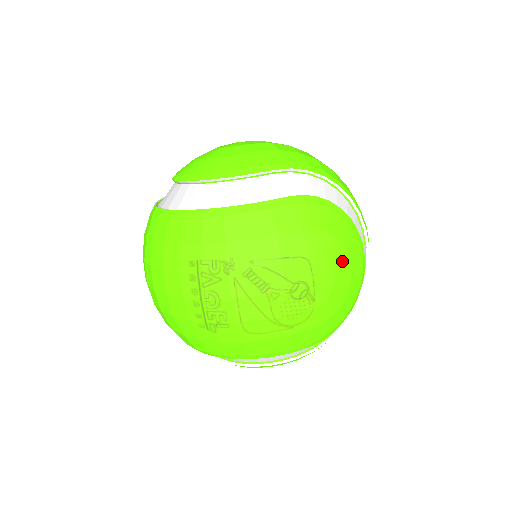
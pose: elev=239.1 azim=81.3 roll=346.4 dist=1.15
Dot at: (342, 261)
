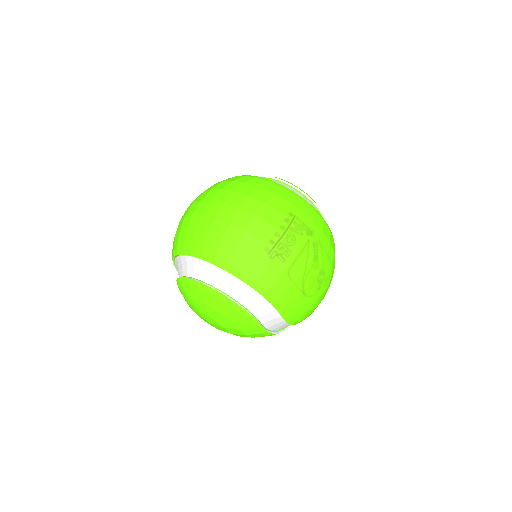
Dot at: (329, 286)
